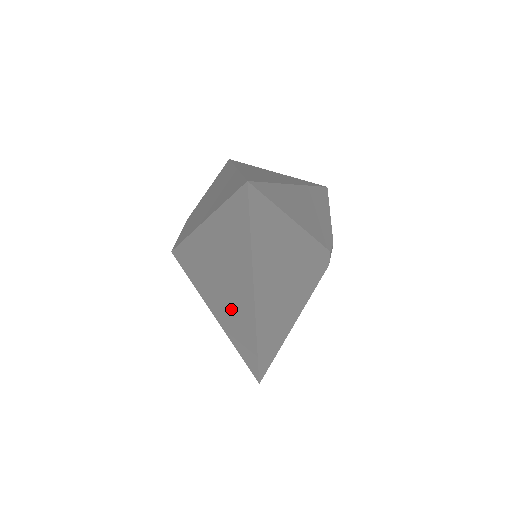
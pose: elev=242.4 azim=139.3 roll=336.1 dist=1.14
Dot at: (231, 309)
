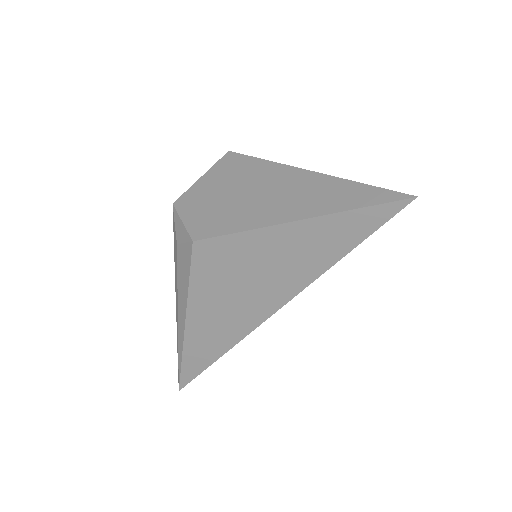
Dot at: (234, 309)
